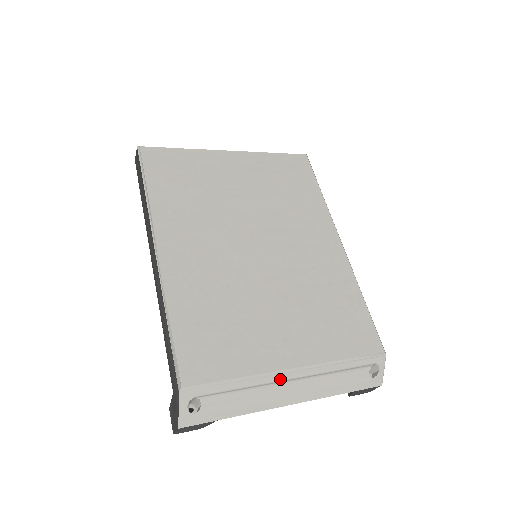
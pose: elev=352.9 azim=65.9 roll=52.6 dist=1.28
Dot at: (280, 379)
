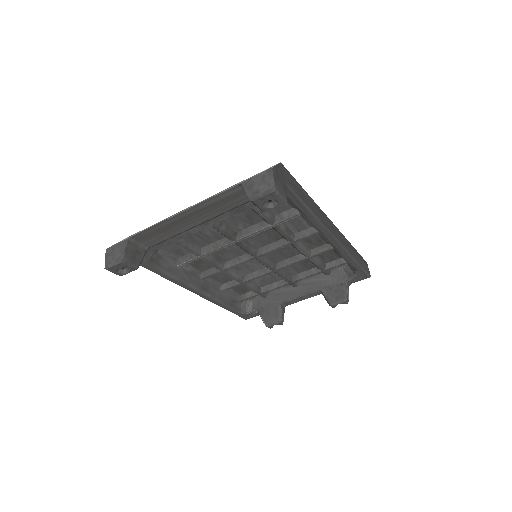
Dot at: occluded
